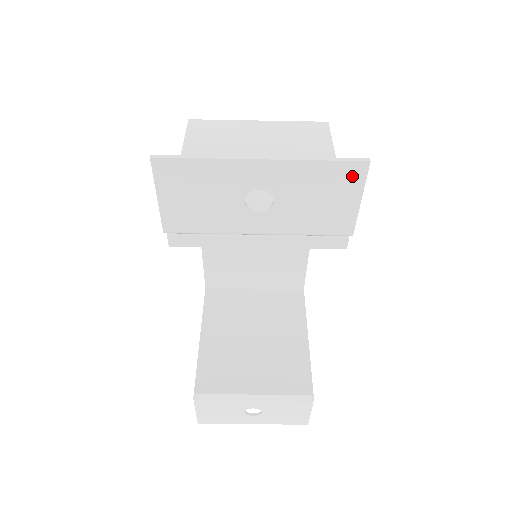
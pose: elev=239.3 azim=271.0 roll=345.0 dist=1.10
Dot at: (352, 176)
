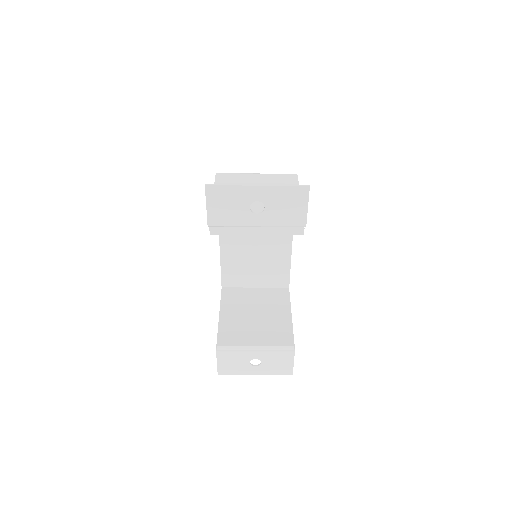
Dot at: (302, 194)
